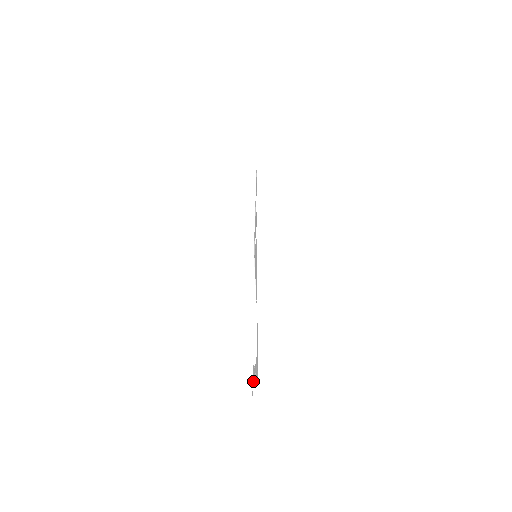
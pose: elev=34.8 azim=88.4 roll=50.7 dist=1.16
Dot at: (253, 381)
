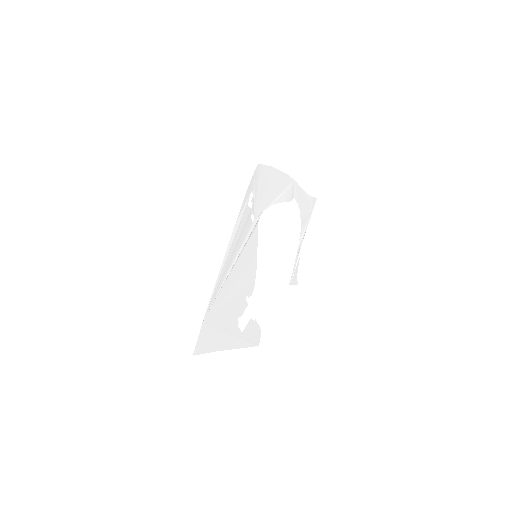
Dot at: (296, 274)
